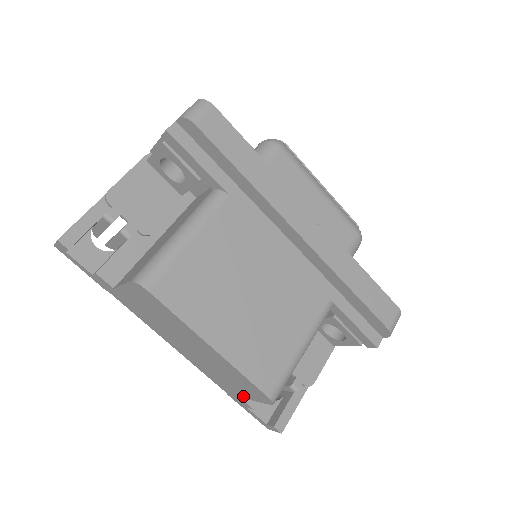
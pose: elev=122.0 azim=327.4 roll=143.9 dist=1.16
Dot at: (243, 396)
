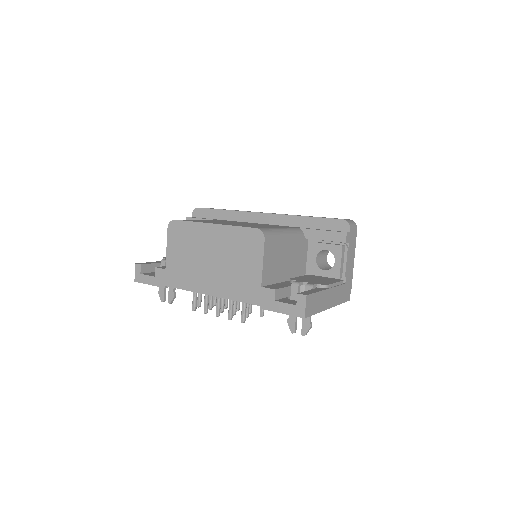
Dot at: (259, 275)
